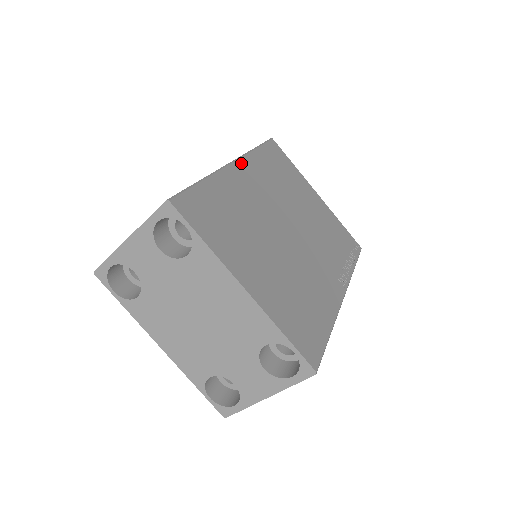
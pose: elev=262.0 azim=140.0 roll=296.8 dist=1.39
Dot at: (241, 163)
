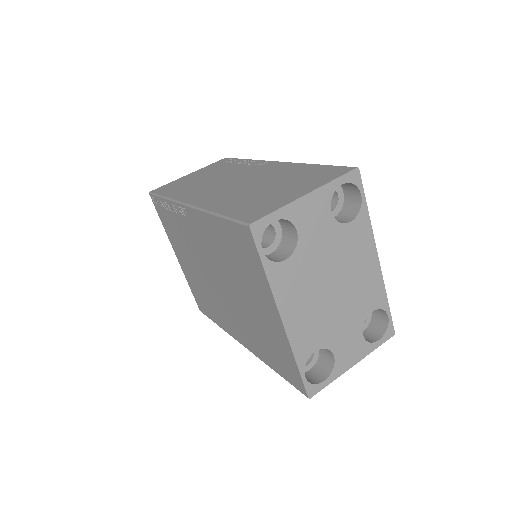
Dot at: occluded
